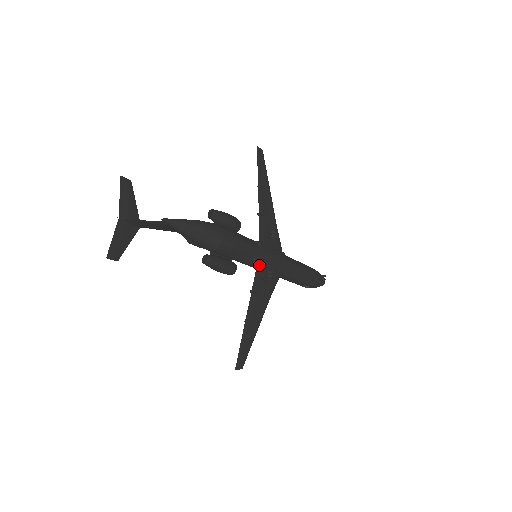
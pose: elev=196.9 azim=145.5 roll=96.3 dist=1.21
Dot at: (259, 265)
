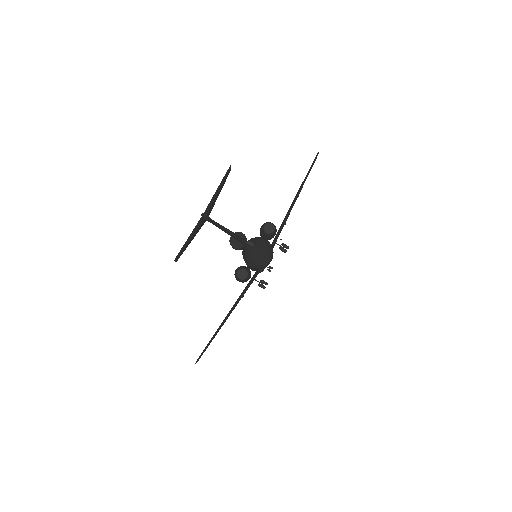
Dot at: (259, 272)
